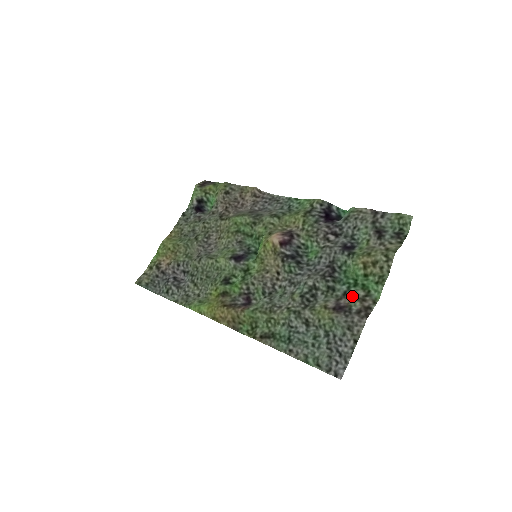
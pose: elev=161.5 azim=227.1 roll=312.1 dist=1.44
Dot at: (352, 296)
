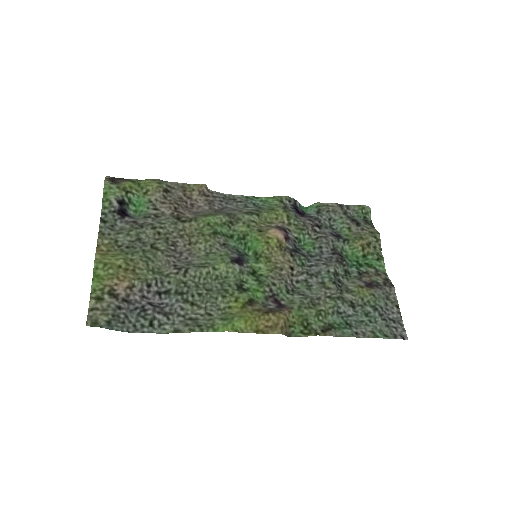
Dot at: (368, 274)
